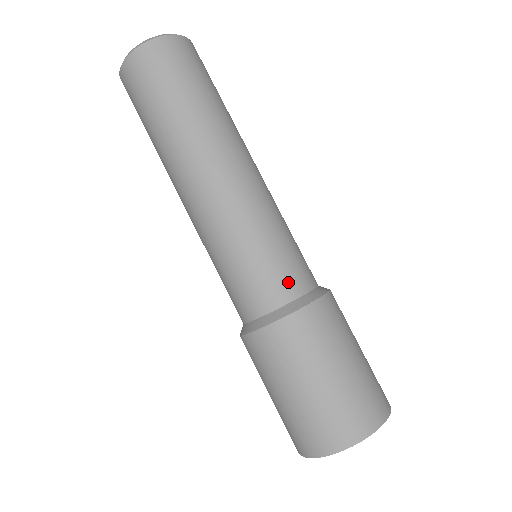
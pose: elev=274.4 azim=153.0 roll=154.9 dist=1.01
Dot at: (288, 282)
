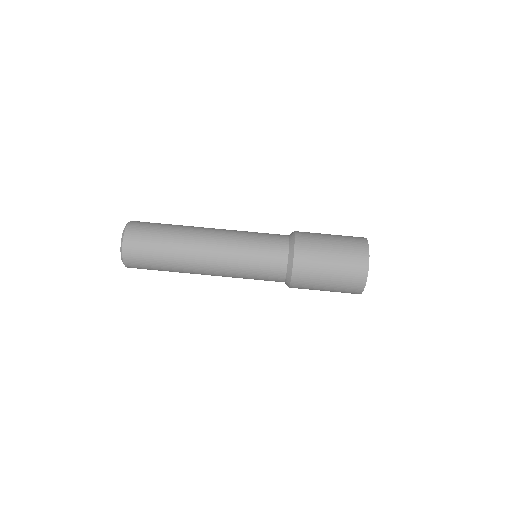
Dot at: (279, 245)
